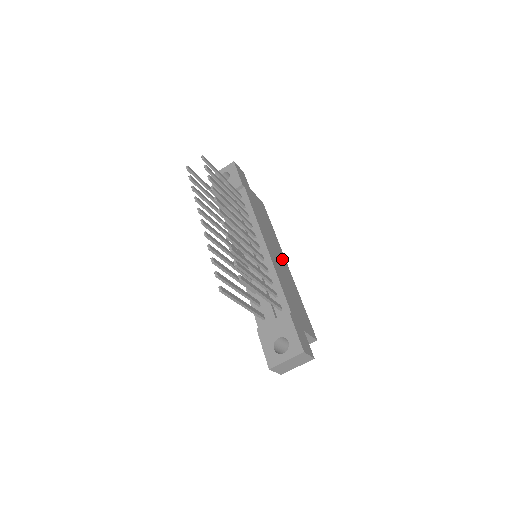
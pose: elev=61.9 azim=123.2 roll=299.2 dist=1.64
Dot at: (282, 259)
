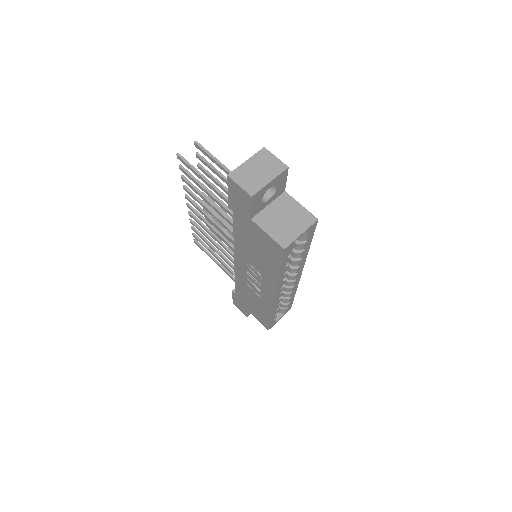
Dot at: occluded
